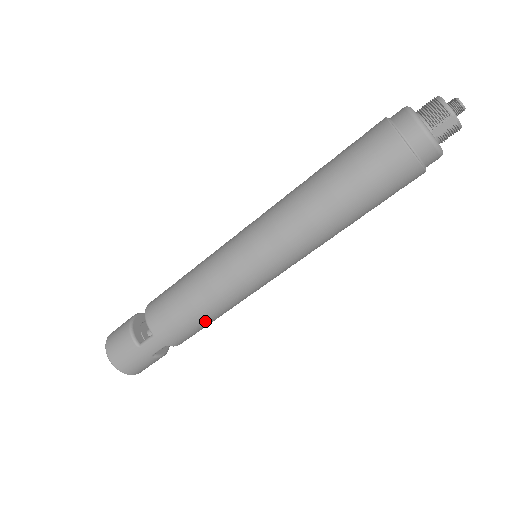
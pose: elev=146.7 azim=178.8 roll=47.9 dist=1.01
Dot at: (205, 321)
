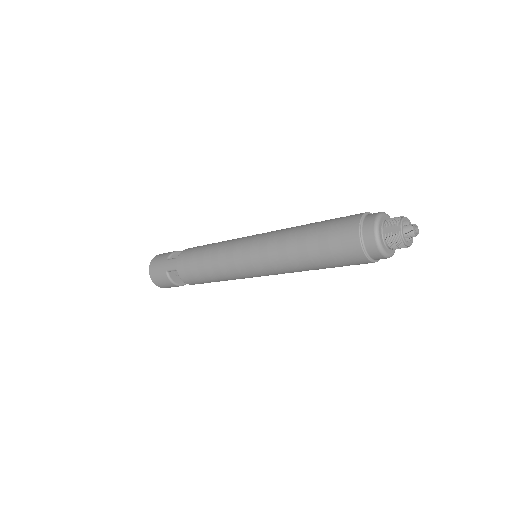
Dot at: (201, 268)
